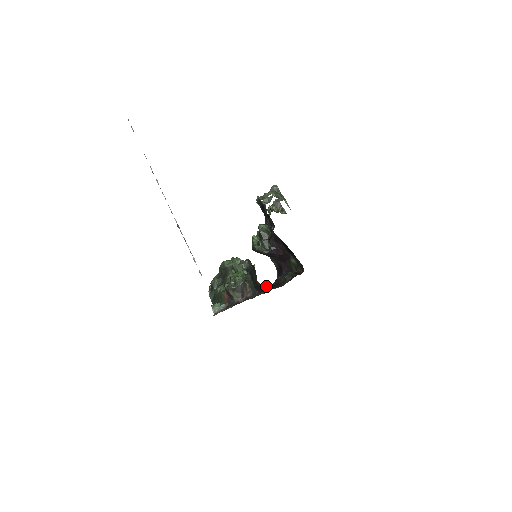
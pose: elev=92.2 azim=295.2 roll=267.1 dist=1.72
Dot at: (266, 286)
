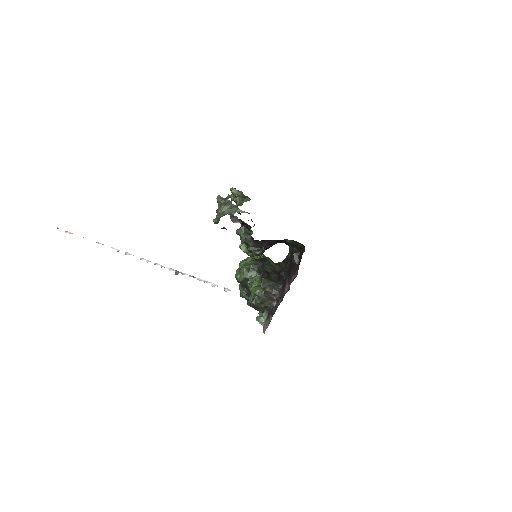
Dot at: (285, 262)
